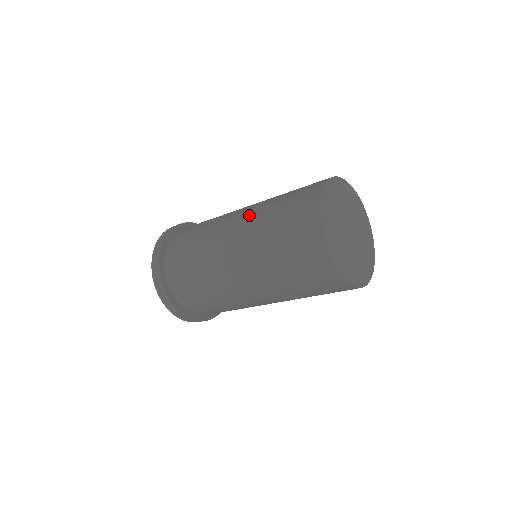
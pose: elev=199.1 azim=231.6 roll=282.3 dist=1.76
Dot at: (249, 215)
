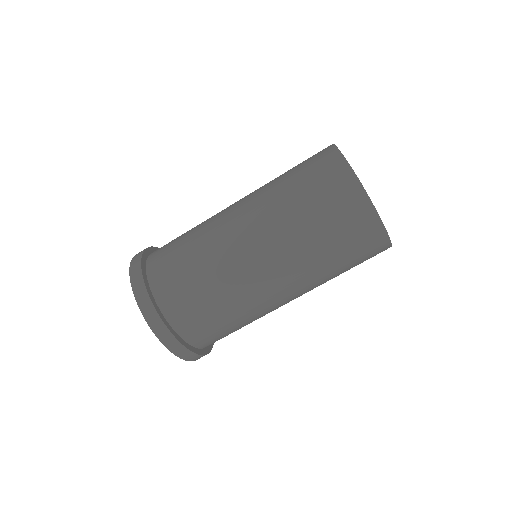
Dot at: occluded
